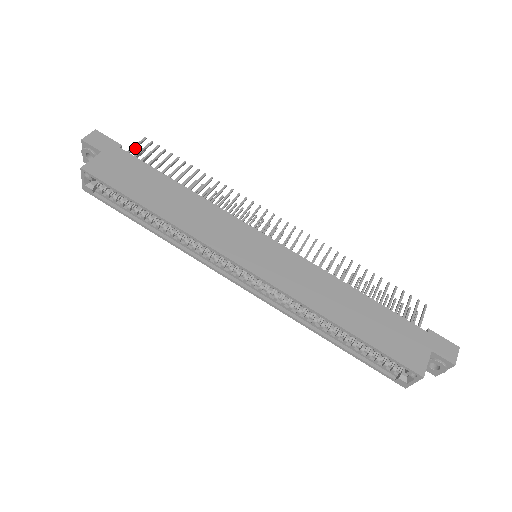
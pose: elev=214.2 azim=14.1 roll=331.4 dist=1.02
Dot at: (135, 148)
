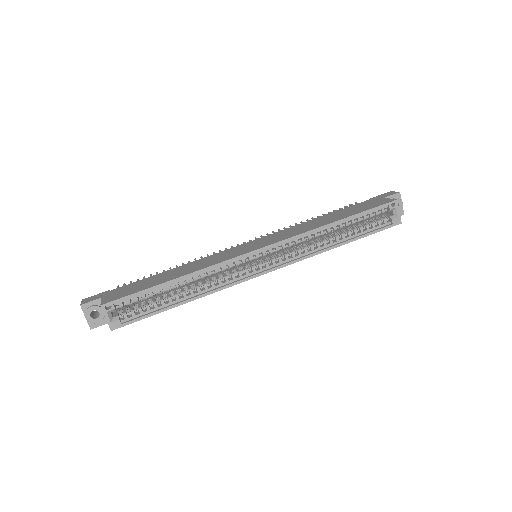
Dot at: occluded
